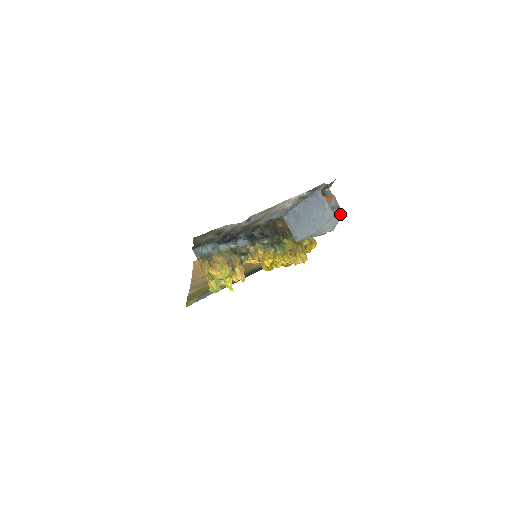
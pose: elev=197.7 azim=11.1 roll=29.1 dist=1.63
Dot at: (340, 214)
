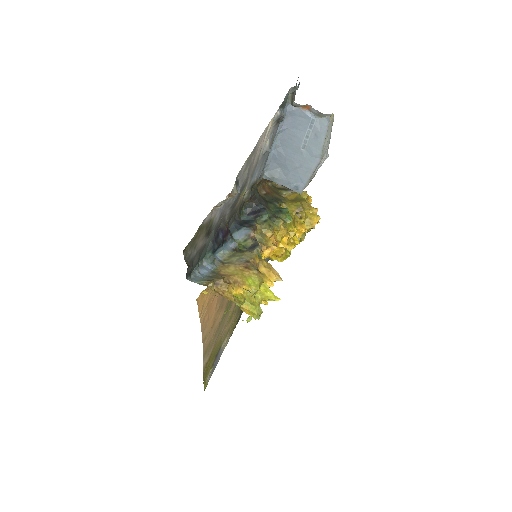
Dot at: (332, 118)
